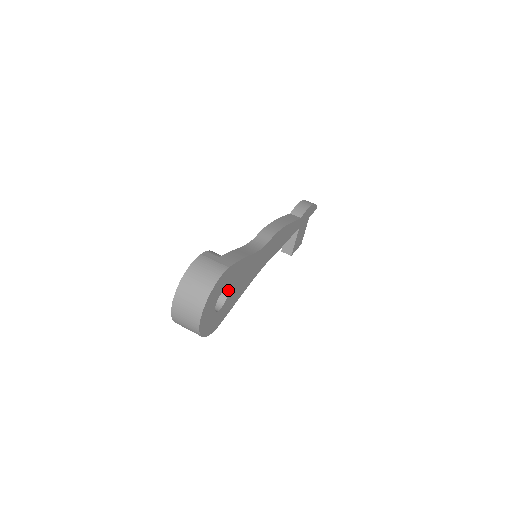
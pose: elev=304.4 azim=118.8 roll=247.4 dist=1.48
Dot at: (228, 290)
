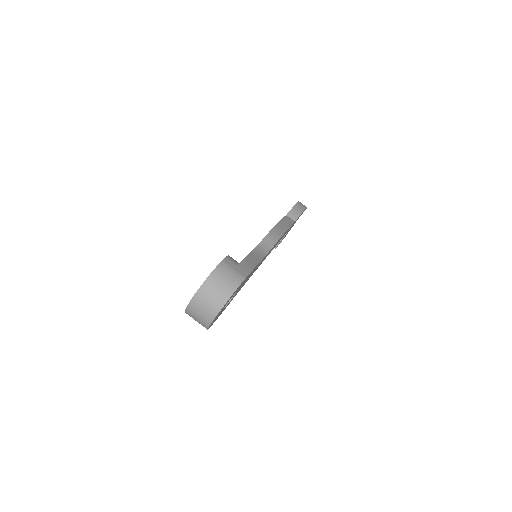
Dot at: (236, 292)
